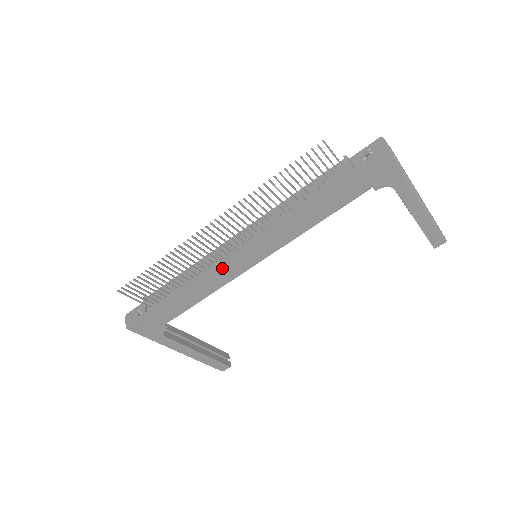
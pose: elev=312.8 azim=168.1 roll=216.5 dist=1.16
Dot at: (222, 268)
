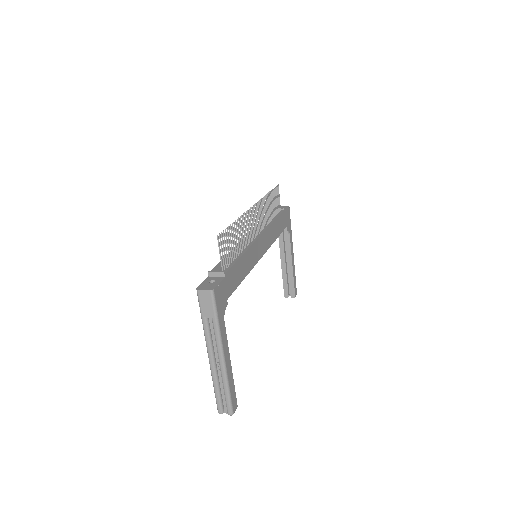
Dot at: (254, 249)
